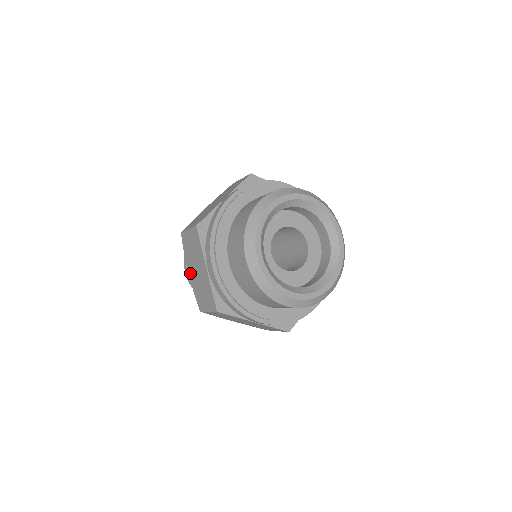
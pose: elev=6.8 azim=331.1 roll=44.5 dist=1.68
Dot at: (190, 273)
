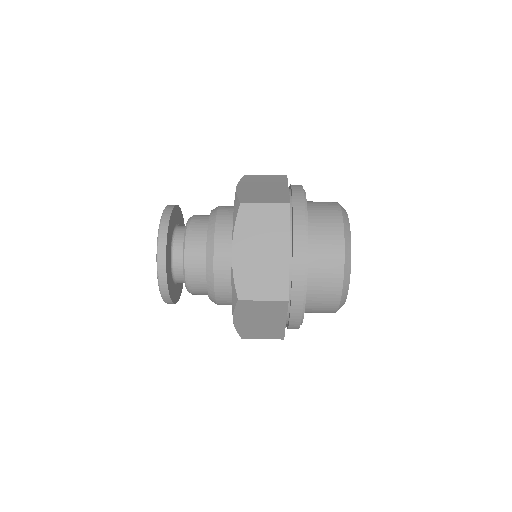
Dot at: (239, 322)
